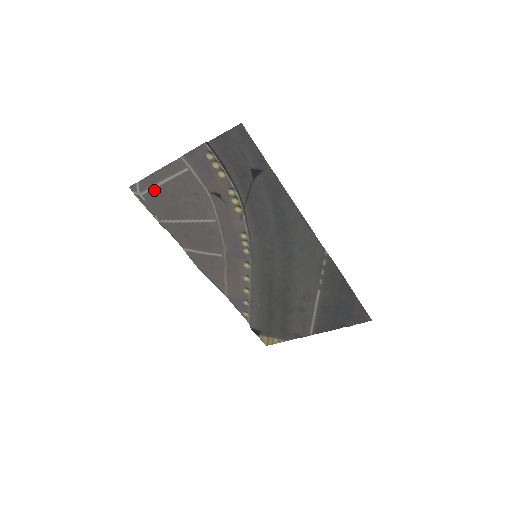
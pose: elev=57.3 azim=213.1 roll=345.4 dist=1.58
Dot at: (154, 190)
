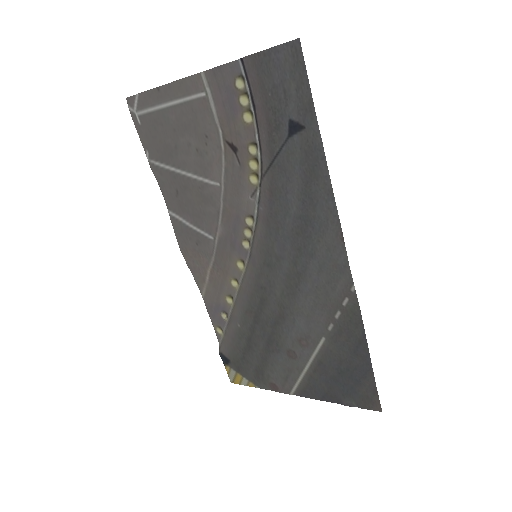
Dot at: (155, 112)
